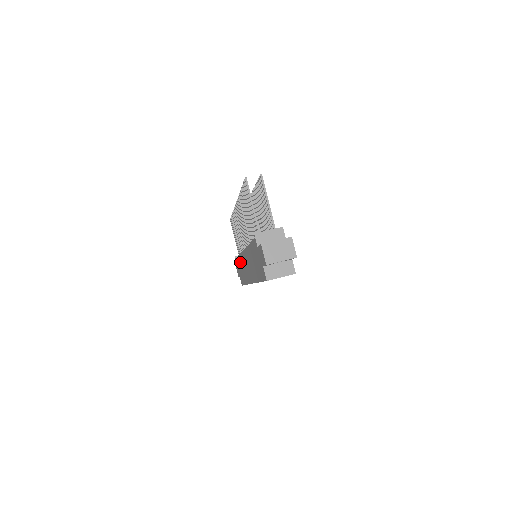
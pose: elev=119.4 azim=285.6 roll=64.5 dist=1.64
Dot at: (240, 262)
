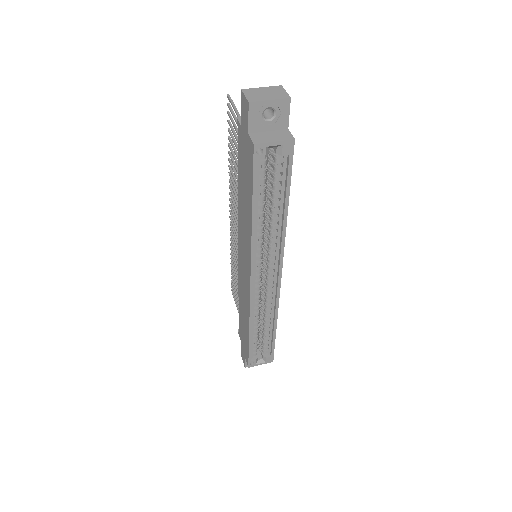
Dot at: (240, 305)
